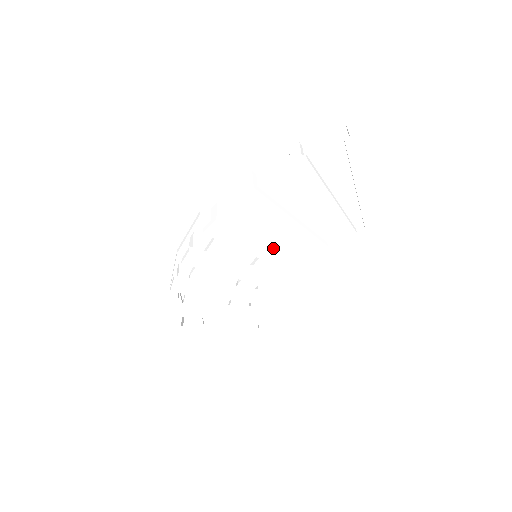
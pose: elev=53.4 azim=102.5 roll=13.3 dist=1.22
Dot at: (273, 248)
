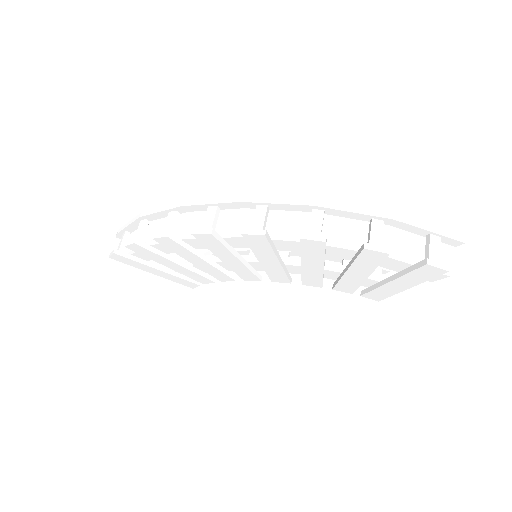
Dot at: (282, 268)
